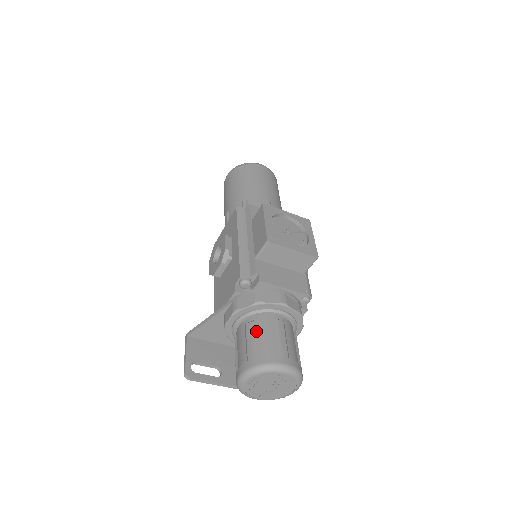
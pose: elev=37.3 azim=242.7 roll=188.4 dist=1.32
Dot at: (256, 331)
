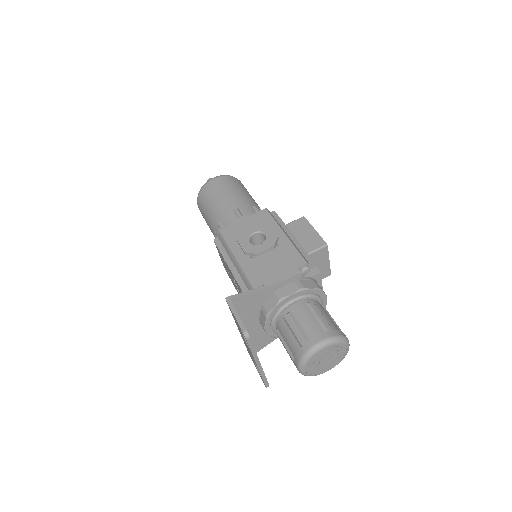
Dot at: (320, 310)
